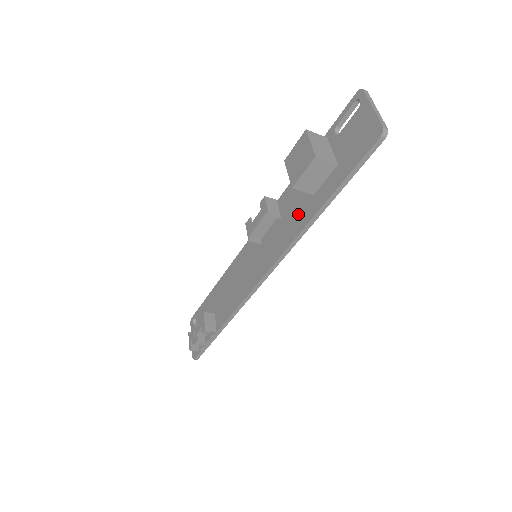
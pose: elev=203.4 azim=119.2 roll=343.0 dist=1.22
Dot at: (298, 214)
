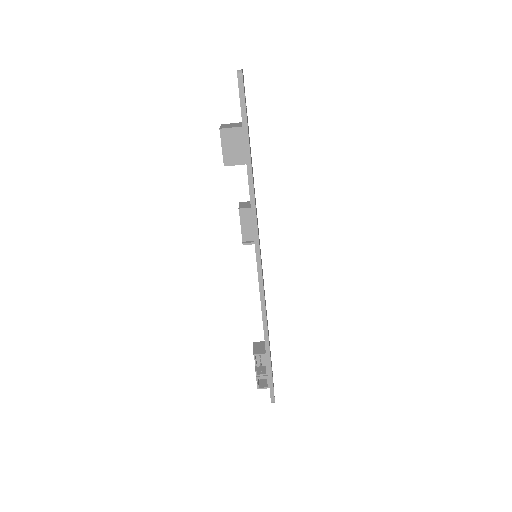
Dot at: occluded
